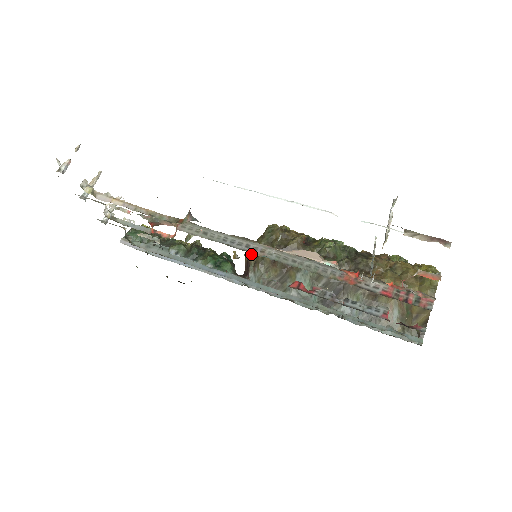
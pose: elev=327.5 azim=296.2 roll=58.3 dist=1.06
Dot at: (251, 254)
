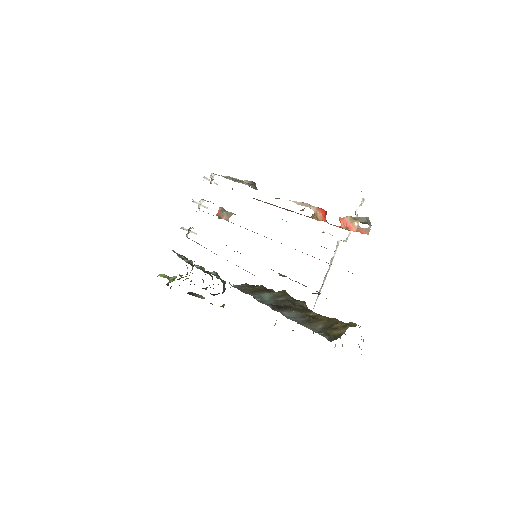
Dot at: occluded
